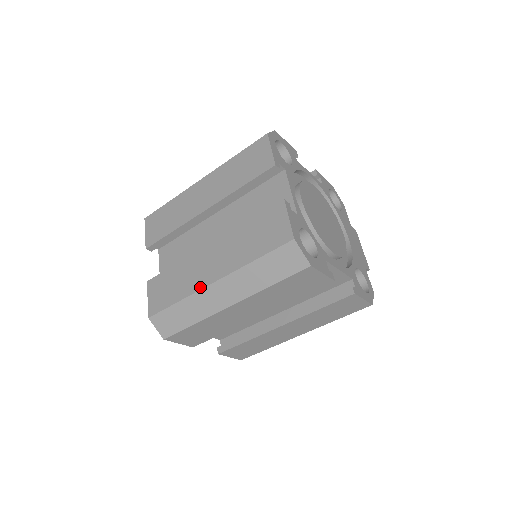
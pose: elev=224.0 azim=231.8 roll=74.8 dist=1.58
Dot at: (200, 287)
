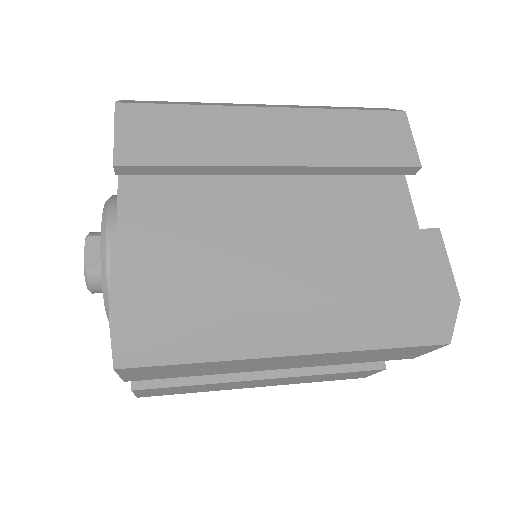
Dot at: occluded
